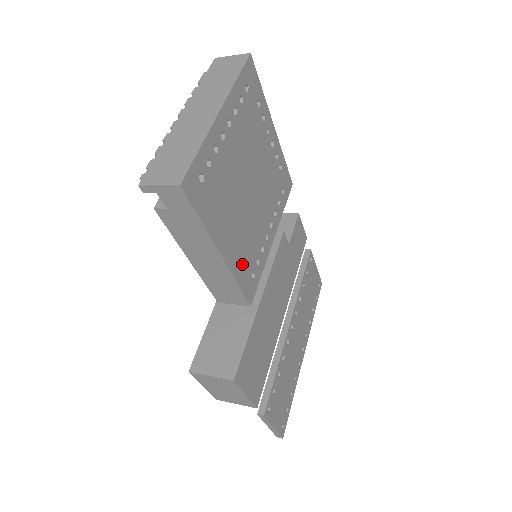
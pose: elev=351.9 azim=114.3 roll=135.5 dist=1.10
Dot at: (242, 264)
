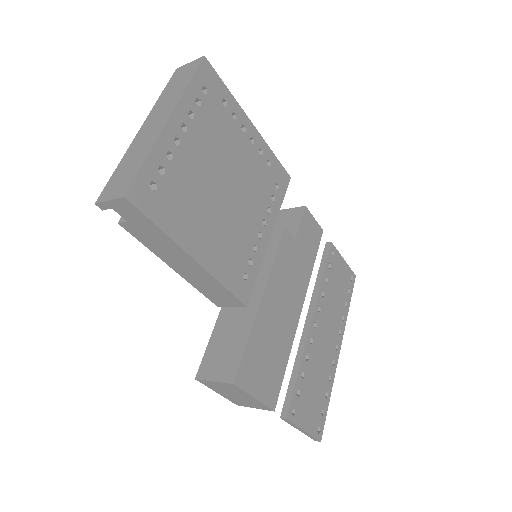
Dot at: (227, 266)
